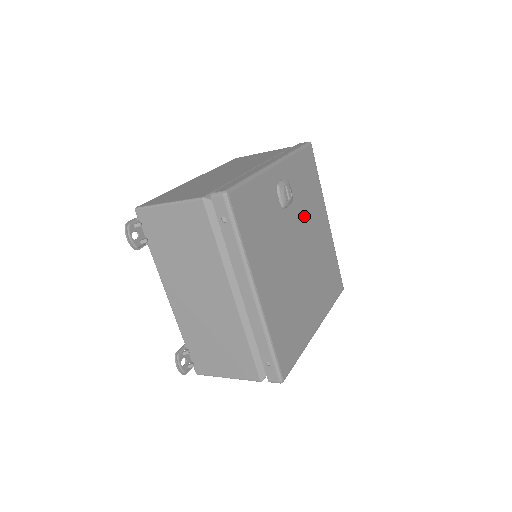
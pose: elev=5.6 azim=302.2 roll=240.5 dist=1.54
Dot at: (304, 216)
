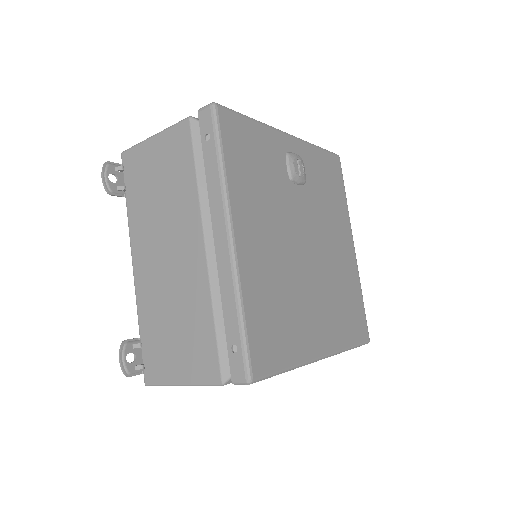
Dot at: (320, 213)
